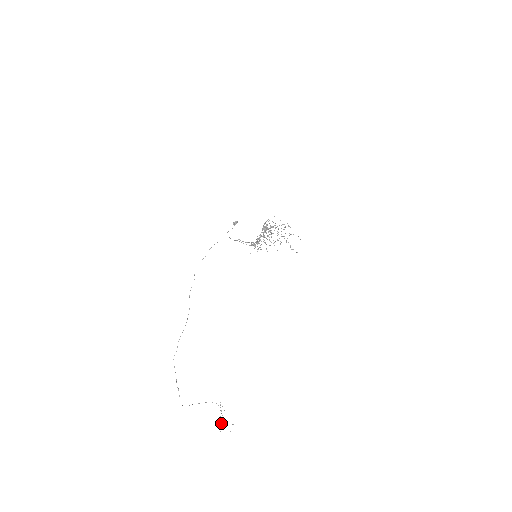
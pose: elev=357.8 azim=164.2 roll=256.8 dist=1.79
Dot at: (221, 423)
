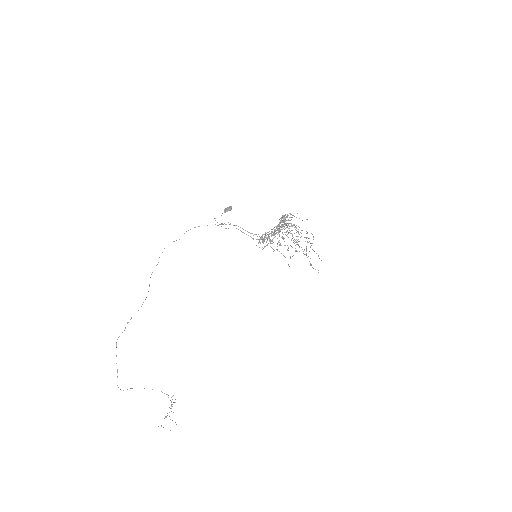
Dot at: (167, 415)
